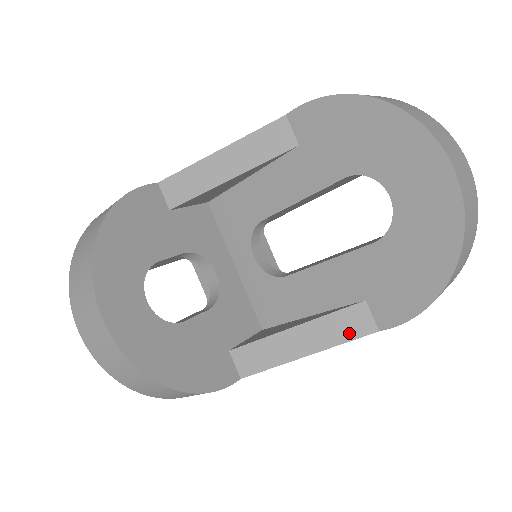
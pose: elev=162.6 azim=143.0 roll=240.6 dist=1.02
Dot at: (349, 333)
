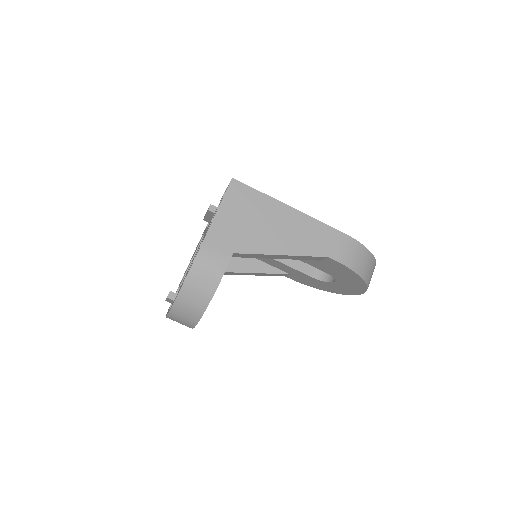
Dot at: occluded
